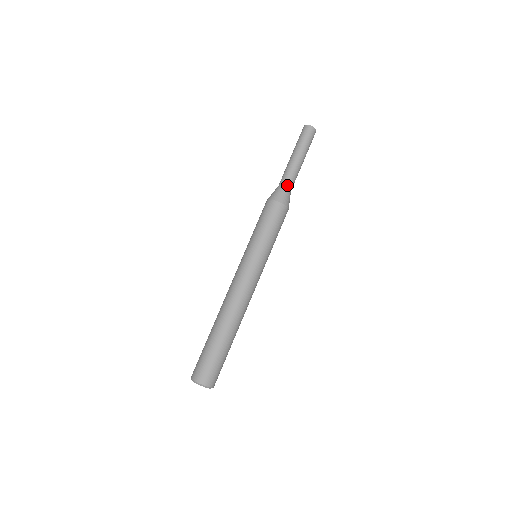
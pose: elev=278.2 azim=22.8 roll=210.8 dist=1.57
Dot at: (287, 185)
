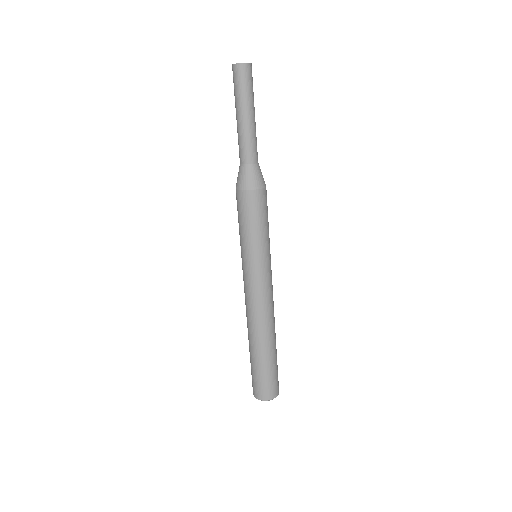
Dot at: (242, 161)
